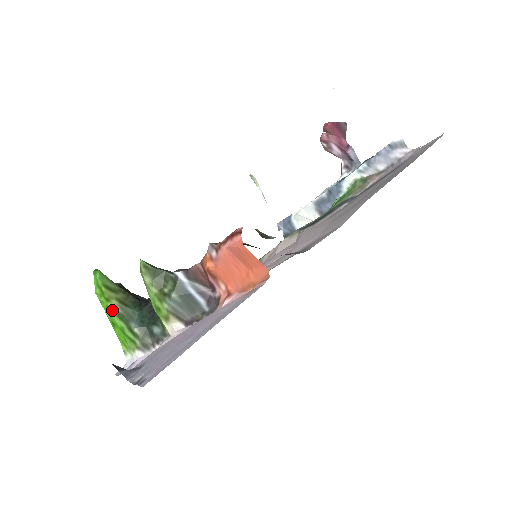
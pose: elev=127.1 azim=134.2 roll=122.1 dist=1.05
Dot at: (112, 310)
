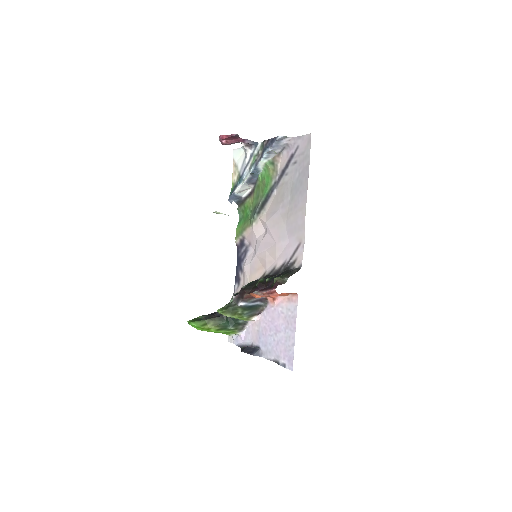
Dot at: (214, 331)
